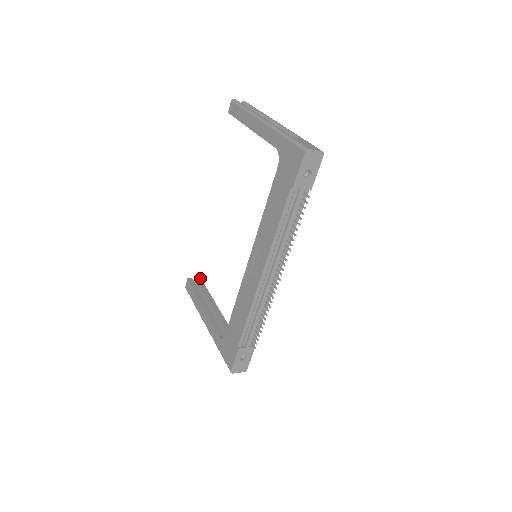
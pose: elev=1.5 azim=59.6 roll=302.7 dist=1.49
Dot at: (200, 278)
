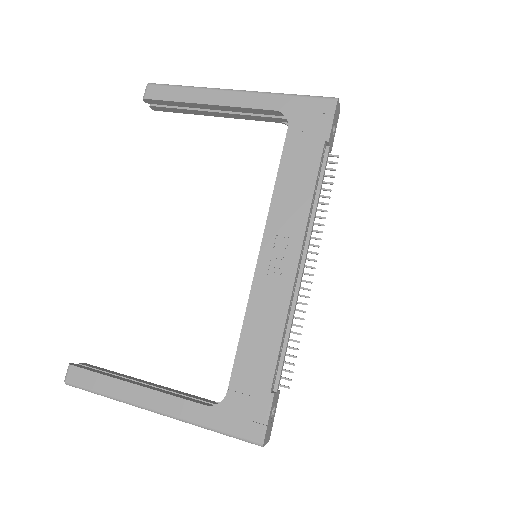
Dot at: occluded
